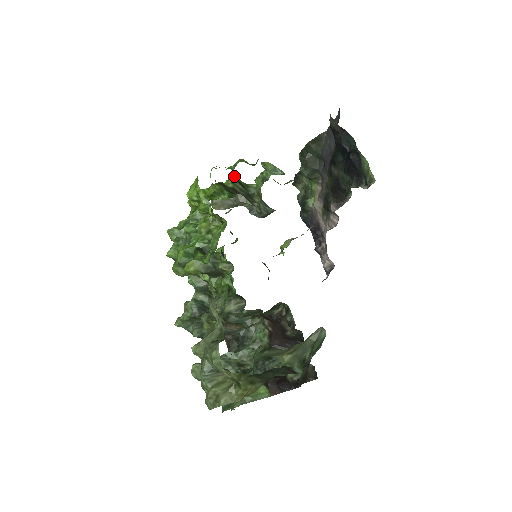
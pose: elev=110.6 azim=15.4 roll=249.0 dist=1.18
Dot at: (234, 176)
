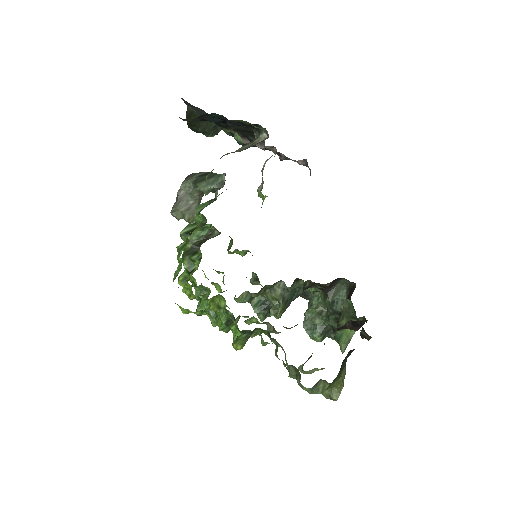
Dot at: (183, 234)
